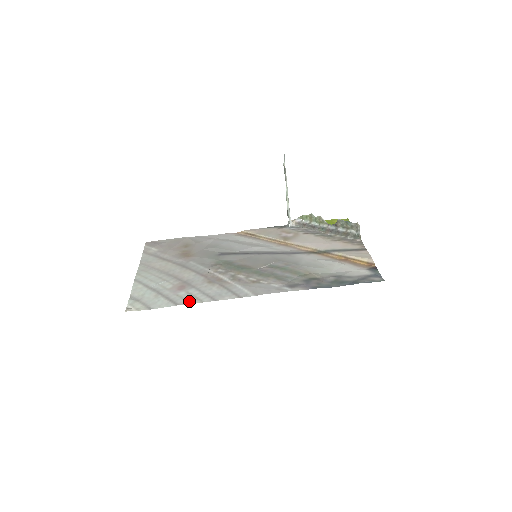
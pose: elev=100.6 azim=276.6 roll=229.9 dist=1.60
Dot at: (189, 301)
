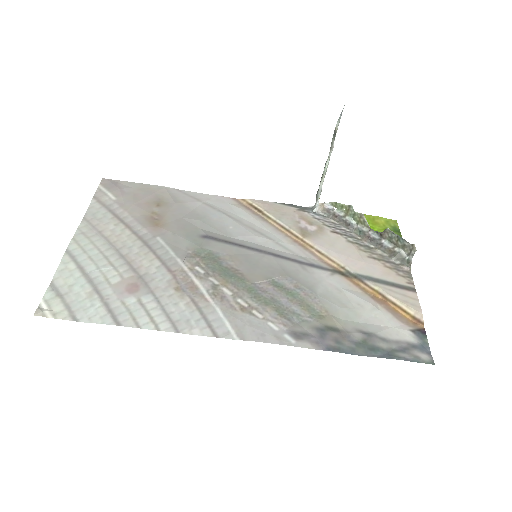
Dot at: (138, 321)
